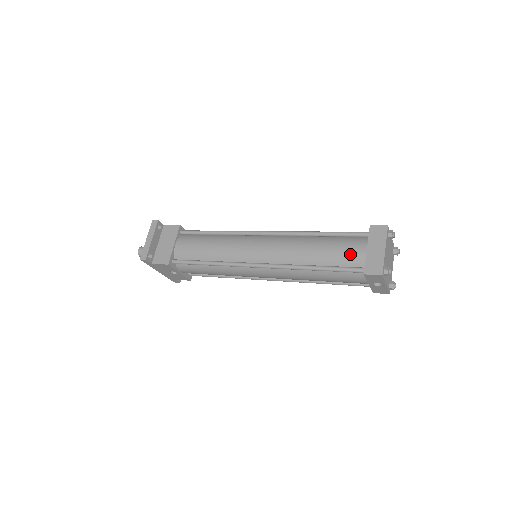
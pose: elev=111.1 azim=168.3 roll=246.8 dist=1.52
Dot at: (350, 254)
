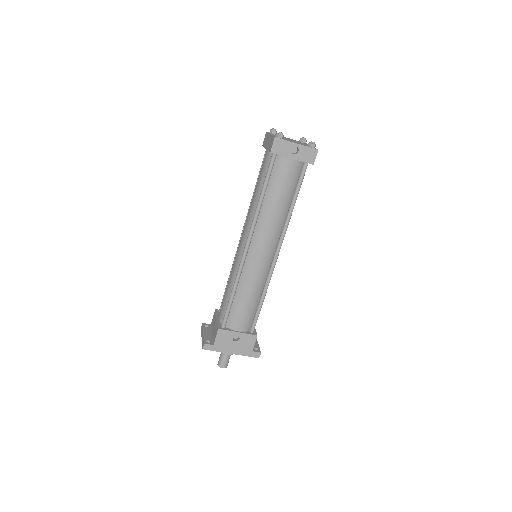
Dot at: (264, 164)
